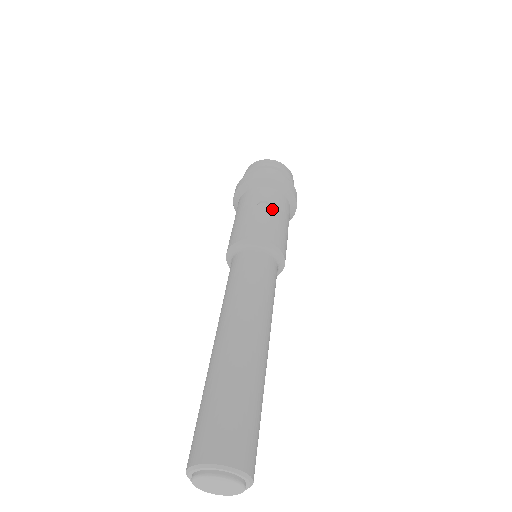
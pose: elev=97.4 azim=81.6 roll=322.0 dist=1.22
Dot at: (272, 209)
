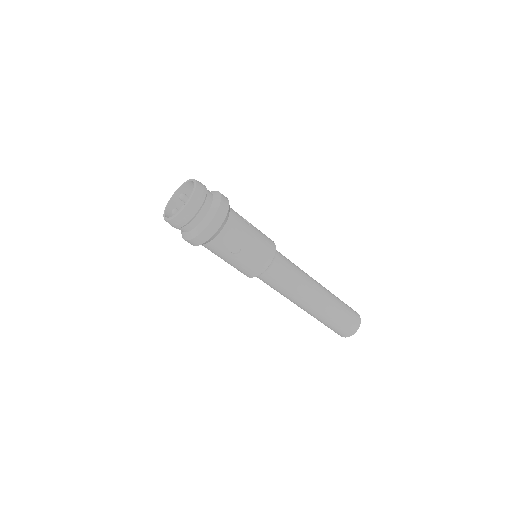
Dot at: (242, 245)
